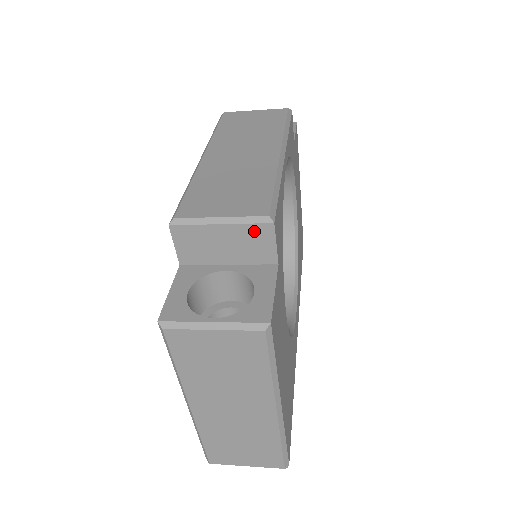
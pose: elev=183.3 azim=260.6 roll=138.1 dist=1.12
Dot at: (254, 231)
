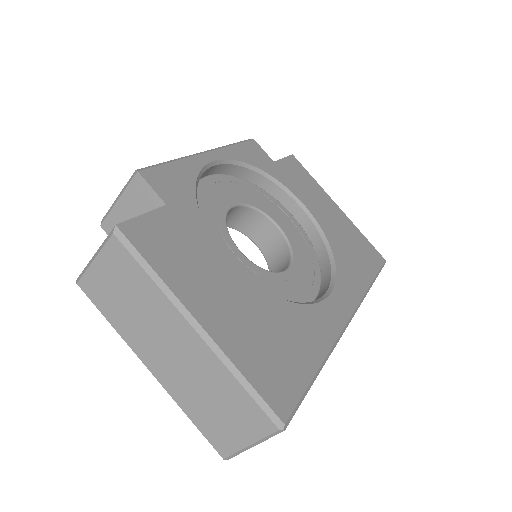
Dot at: (135, 189)
